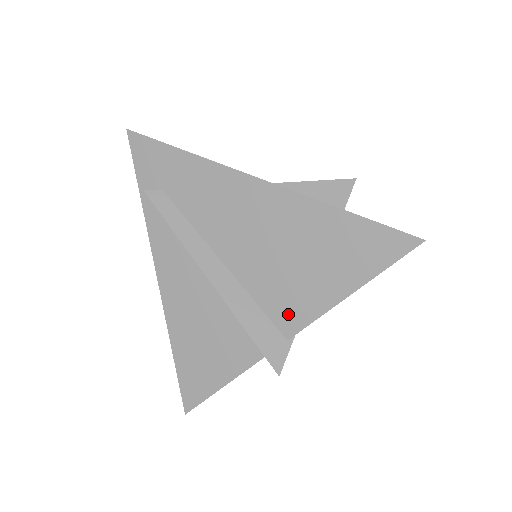
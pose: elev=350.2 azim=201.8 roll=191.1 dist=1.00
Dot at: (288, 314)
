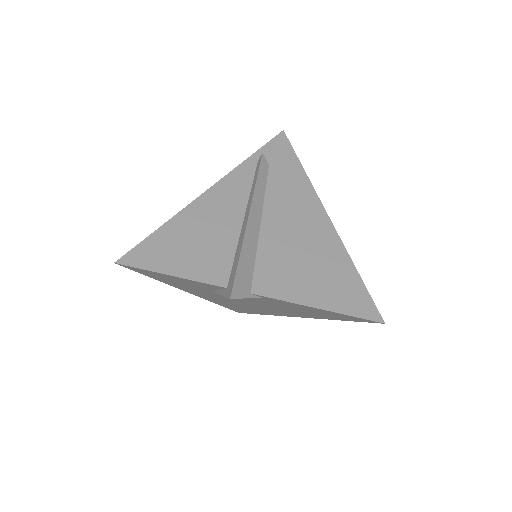
Dot at: (269, 282)
